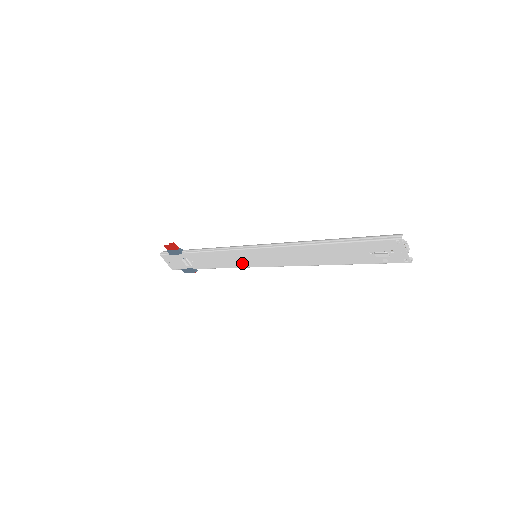
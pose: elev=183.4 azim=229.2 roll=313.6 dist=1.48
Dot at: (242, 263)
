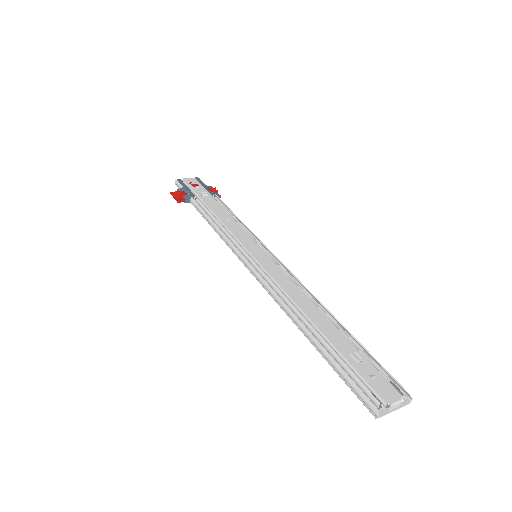
Dot at: occluded
